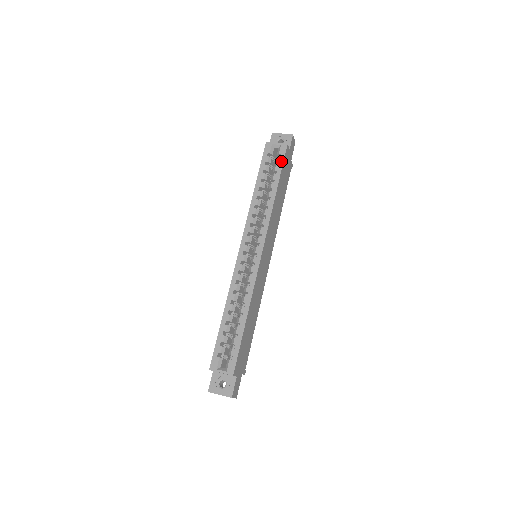
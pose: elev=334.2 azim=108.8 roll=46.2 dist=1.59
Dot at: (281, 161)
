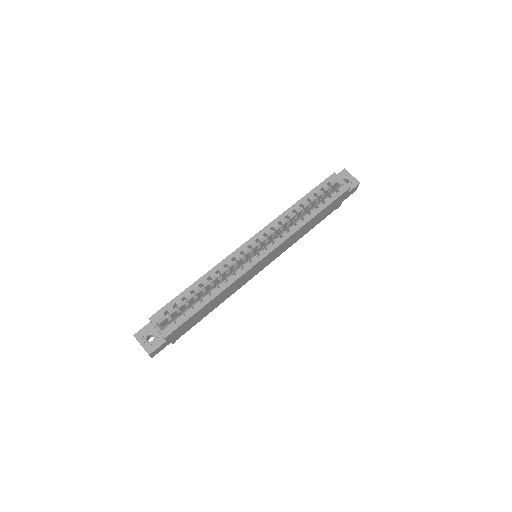
Dot at: (335, 197)
